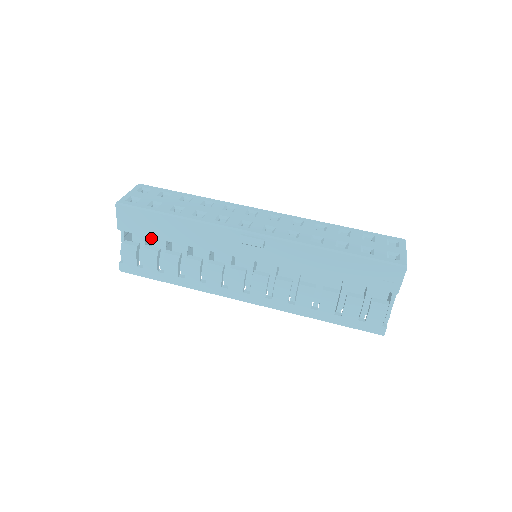
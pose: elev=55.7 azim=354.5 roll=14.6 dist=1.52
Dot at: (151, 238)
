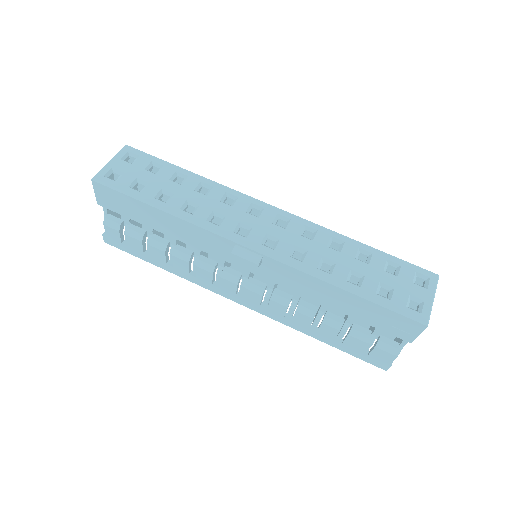
Dot at: occluded
